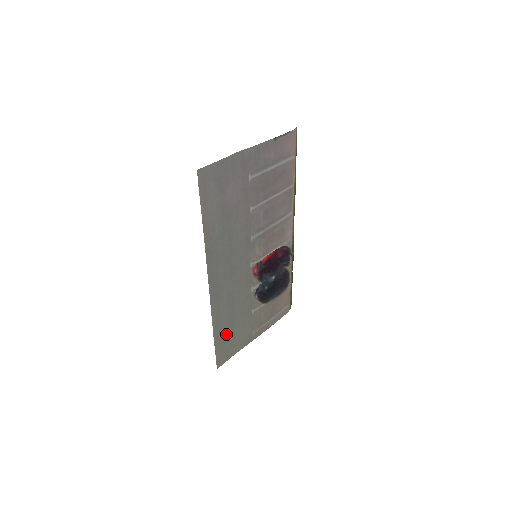
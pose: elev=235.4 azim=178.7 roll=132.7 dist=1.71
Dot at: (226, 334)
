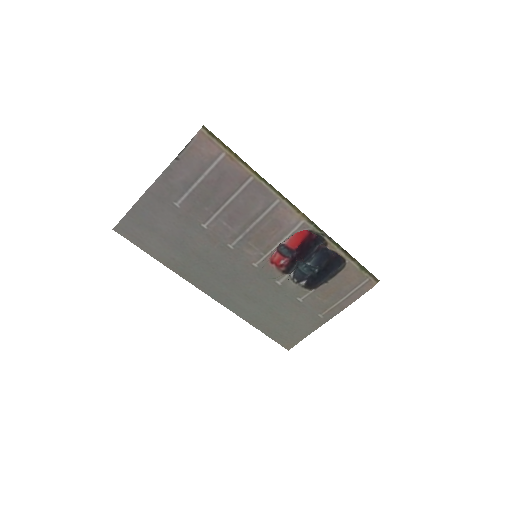
Dot at: (275, 324)
